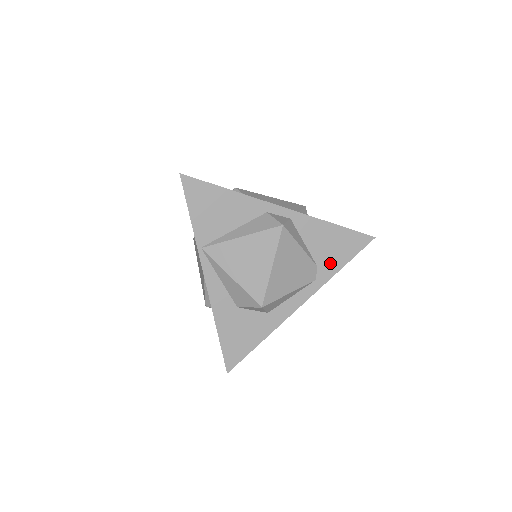
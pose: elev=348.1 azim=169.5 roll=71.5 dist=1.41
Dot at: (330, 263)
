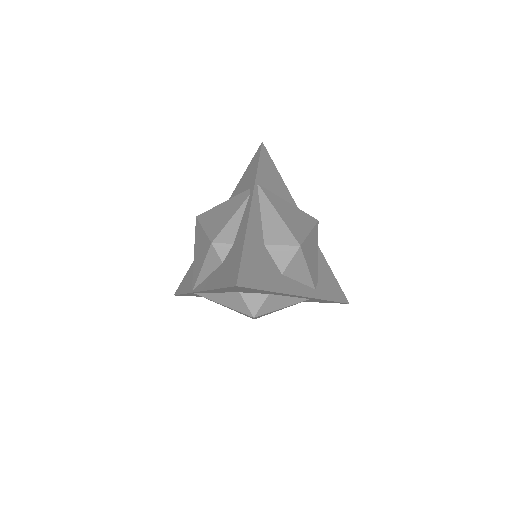
Dot at: (325, 289)
